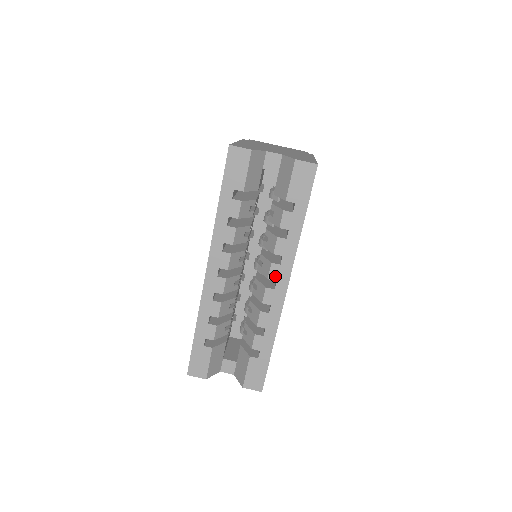
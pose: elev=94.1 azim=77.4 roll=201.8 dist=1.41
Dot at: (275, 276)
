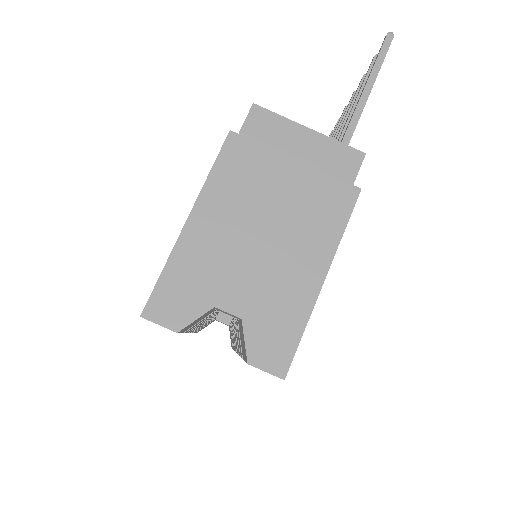
Dot at: occluded
